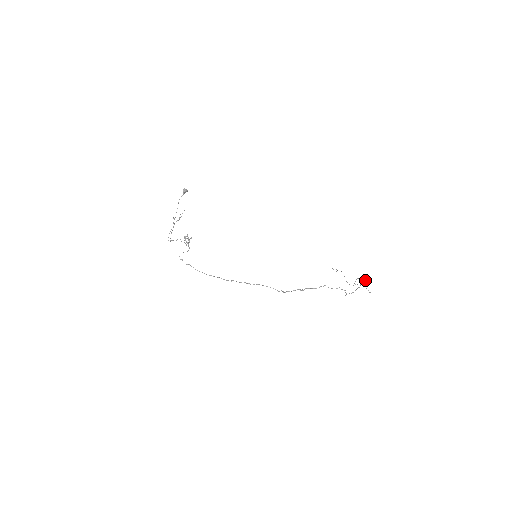
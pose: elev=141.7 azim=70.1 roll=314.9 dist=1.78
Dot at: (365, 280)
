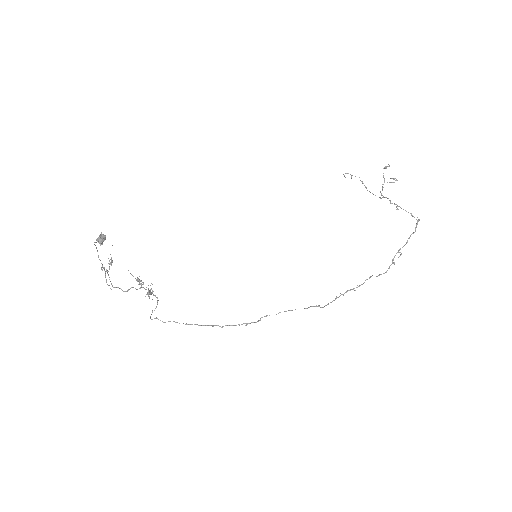
Dot at: (415, 229)
